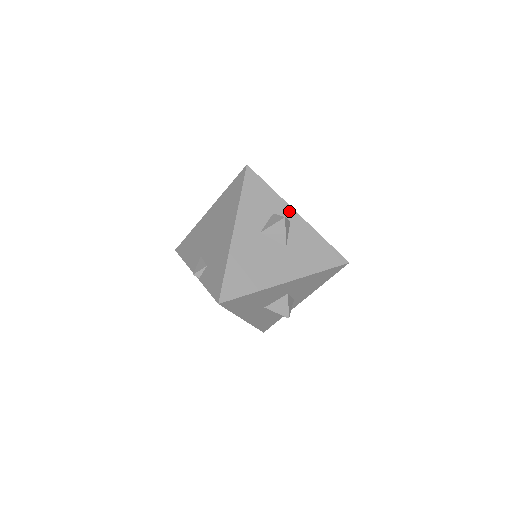
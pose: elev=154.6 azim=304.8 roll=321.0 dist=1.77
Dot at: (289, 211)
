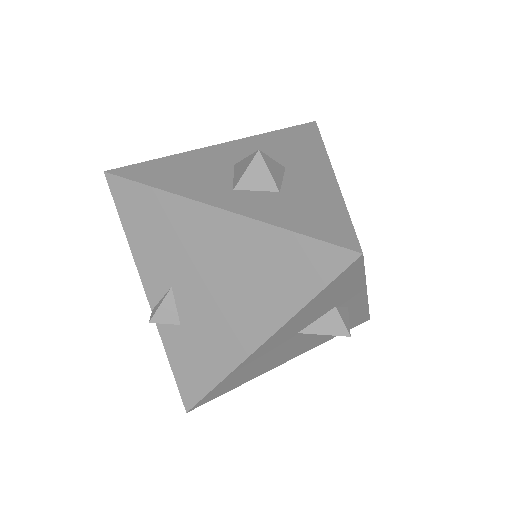
Dot at: (359, 296)
